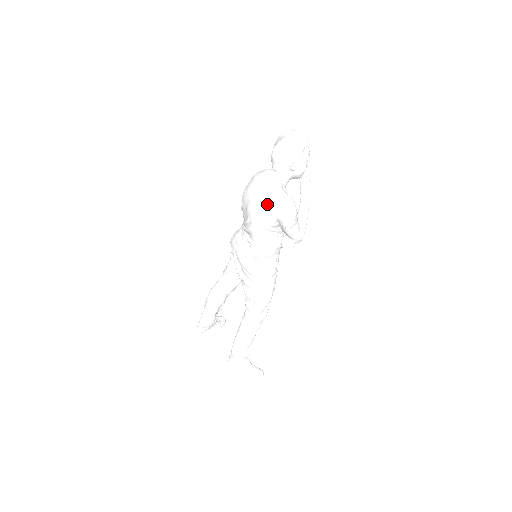
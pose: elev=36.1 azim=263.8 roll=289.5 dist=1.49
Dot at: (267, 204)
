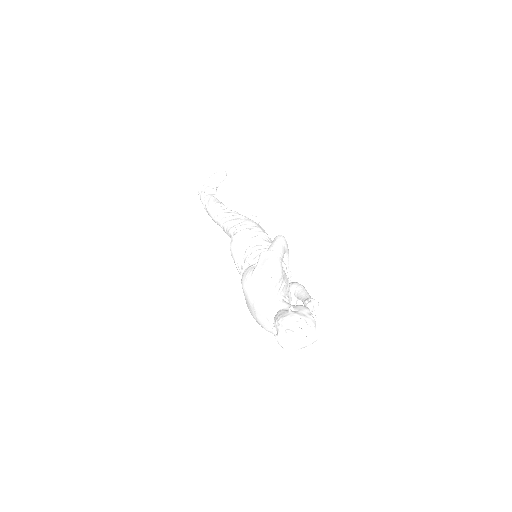
Dot at: occluded
